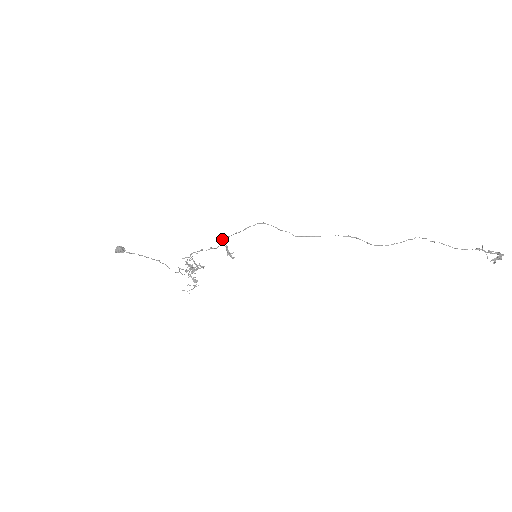
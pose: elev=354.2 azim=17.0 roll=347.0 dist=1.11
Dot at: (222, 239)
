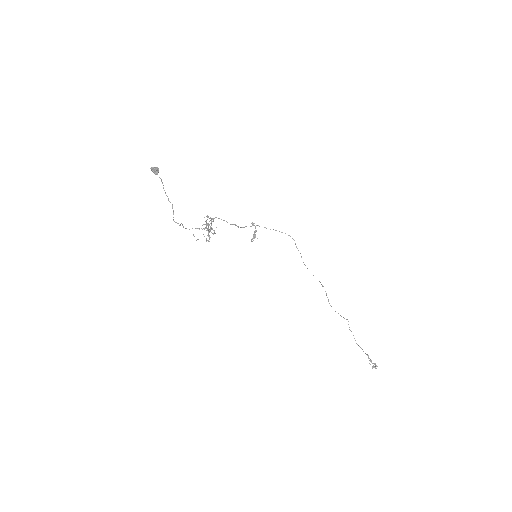
Dot at: (253, 224)
